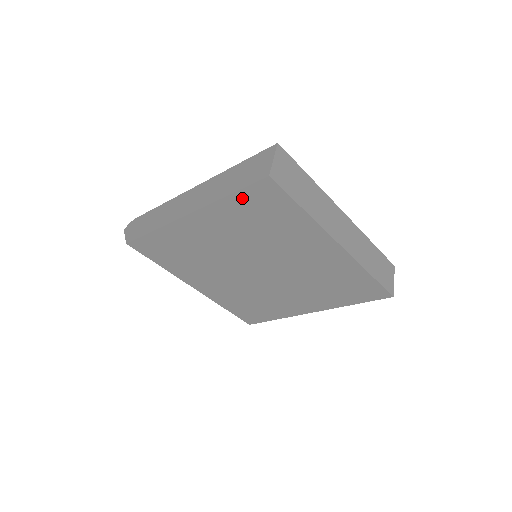
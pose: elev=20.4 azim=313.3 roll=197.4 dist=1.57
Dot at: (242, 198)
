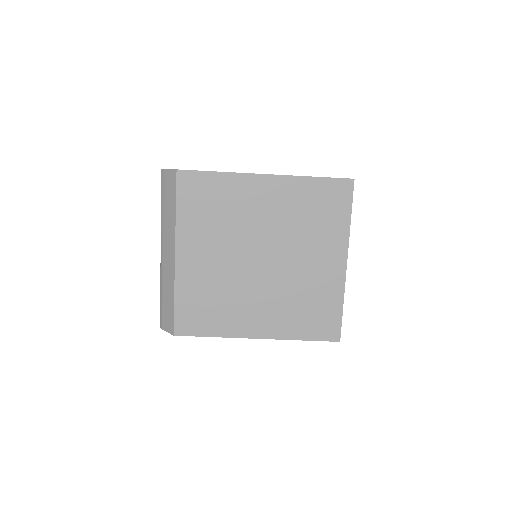
Dot at: (322, 185)
